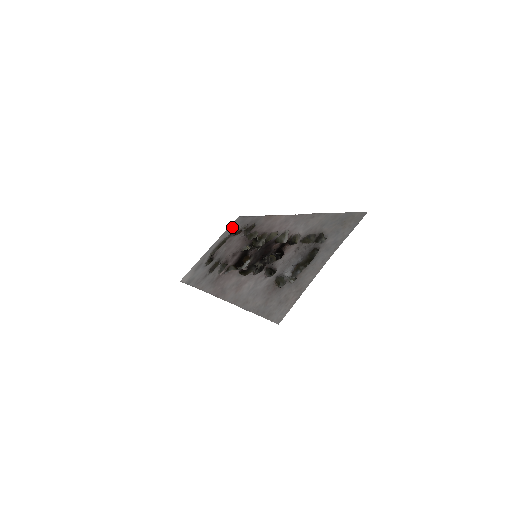
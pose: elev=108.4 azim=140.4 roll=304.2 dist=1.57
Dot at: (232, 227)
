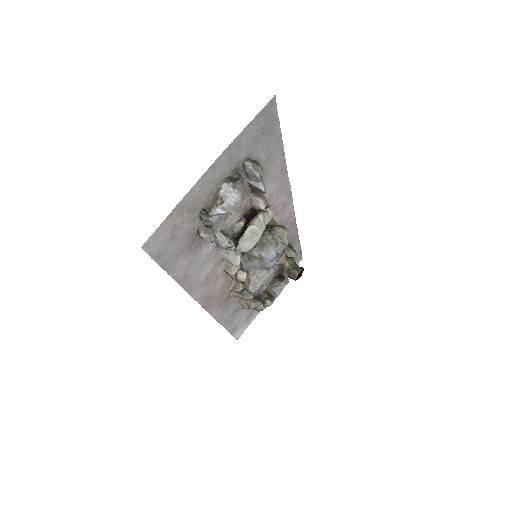
Dot at: occluded
